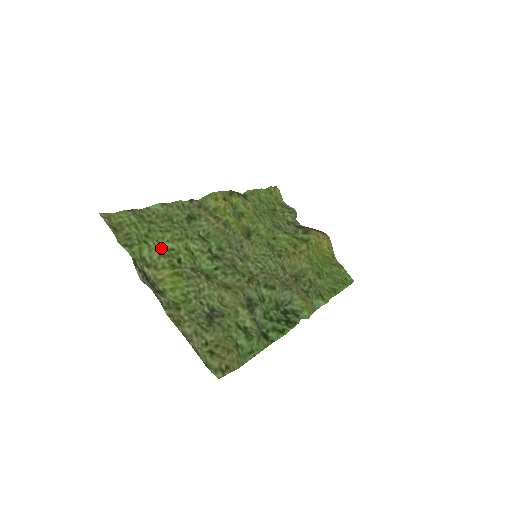
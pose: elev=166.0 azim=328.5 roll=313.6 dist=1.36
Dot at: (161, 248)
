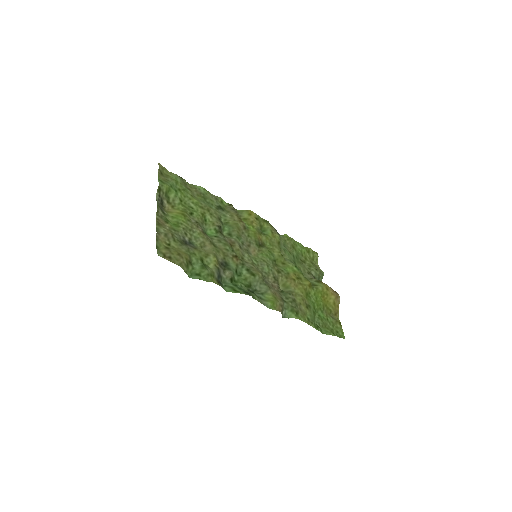
Dot at: (185, 201)
